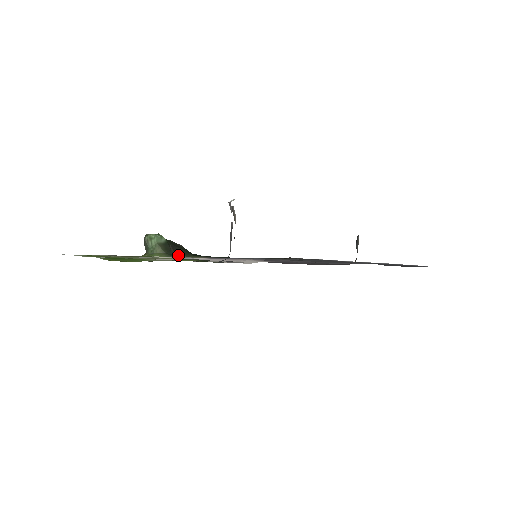
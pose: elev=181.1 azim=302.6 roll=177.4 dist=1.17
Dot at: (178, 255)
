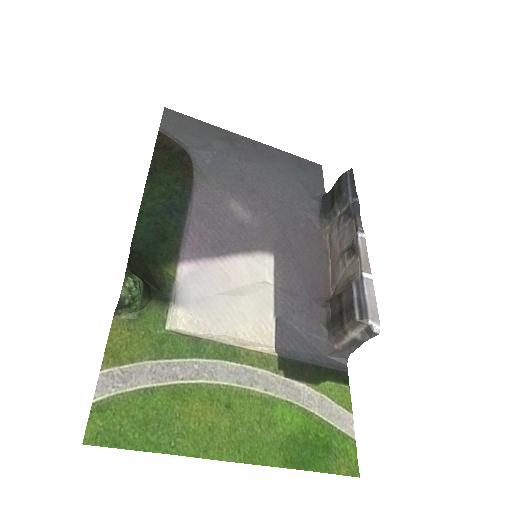
Dot at: (165, 290)
